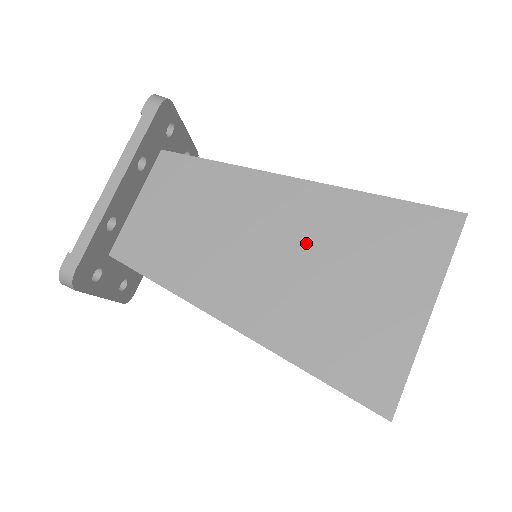
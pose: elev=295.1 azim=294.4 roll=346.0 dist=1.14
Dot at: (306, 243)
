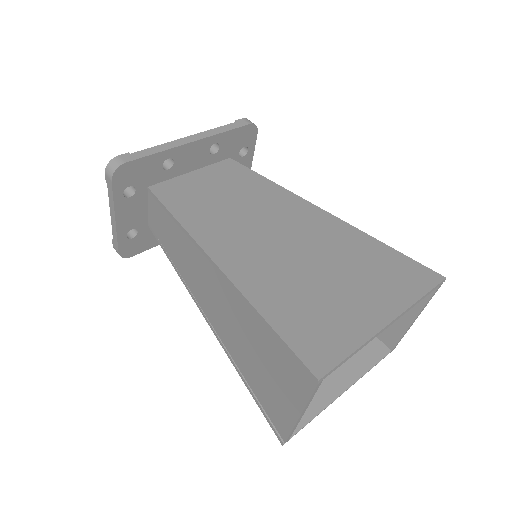
Dot at: (308, 242)
